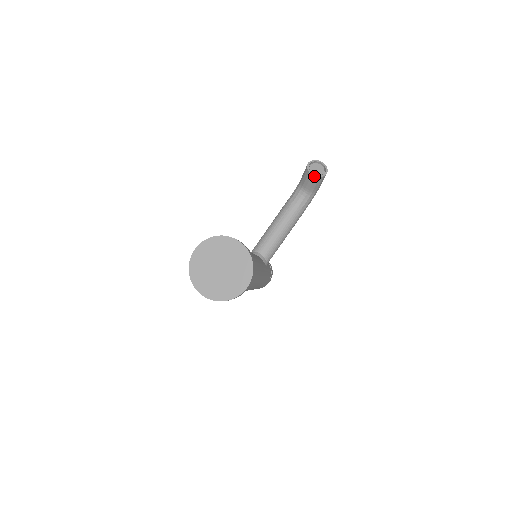
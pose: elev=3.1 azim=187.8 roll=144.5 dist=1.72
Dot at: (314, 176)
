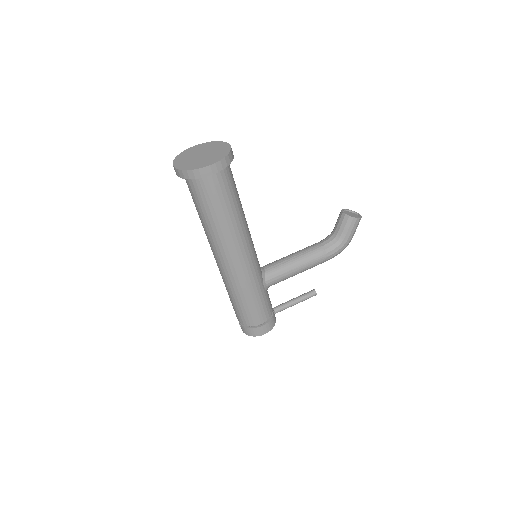
Dot at: (344, 214)
